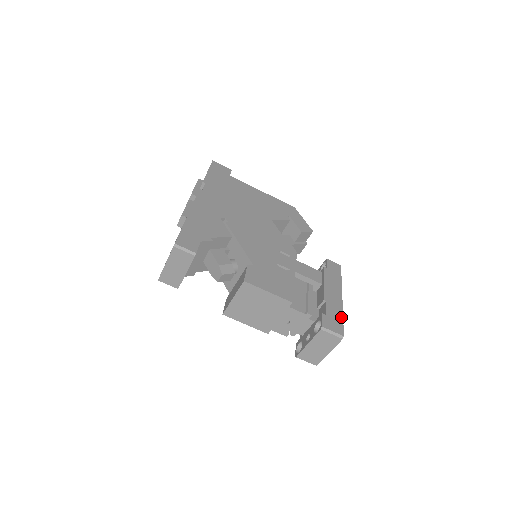
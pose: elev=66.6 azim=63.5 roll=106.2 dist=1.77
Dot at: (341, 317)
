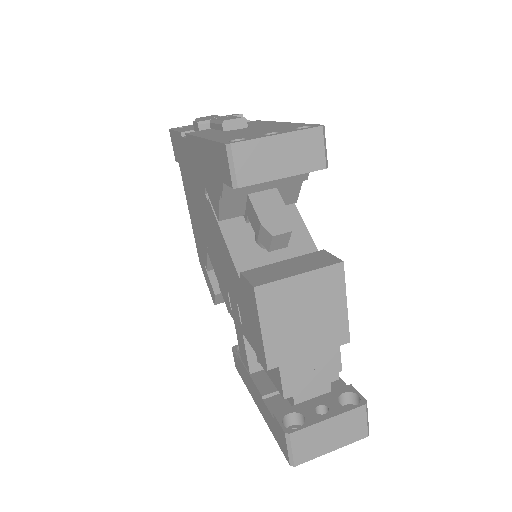
Dot at: occluded
